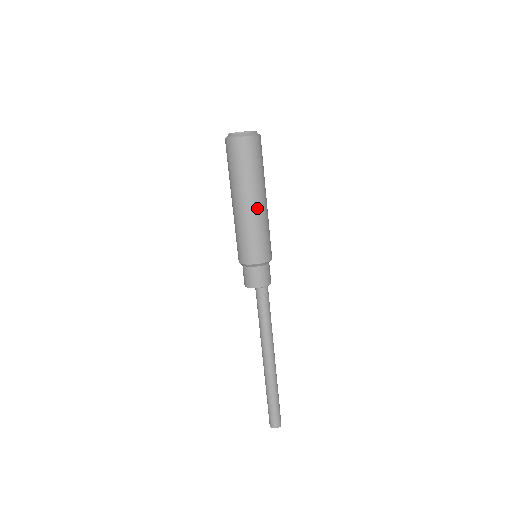
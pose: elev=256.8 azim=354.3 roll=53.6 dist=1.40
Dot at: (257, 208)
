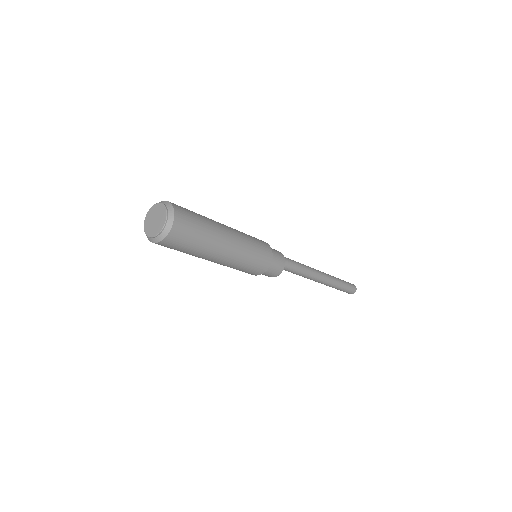
Dot at: (233, 246)
